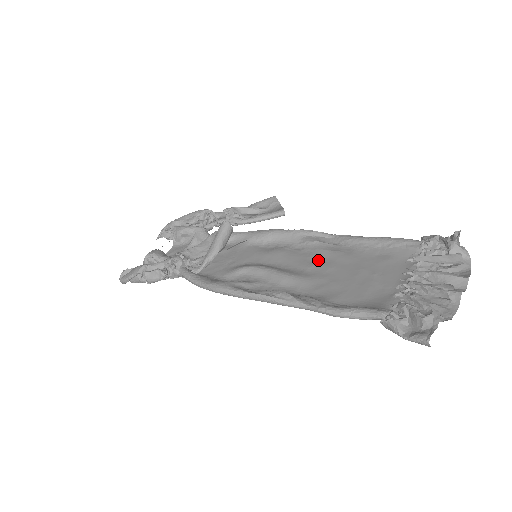
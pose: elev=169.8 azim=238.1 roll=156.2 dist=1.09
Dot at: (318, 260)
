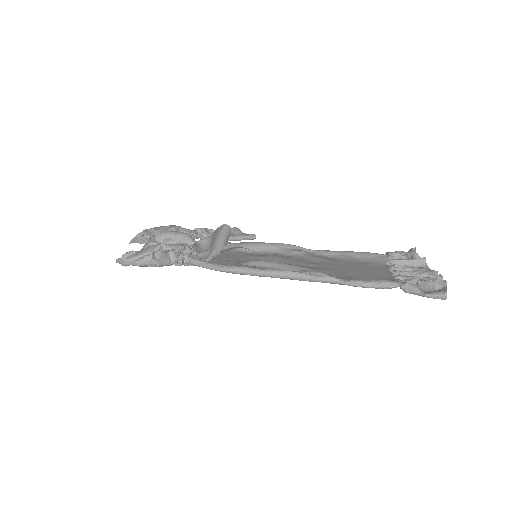
Dot at: (313, 262)
